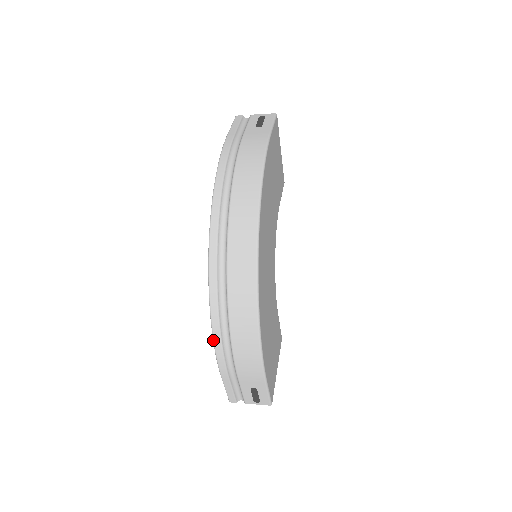
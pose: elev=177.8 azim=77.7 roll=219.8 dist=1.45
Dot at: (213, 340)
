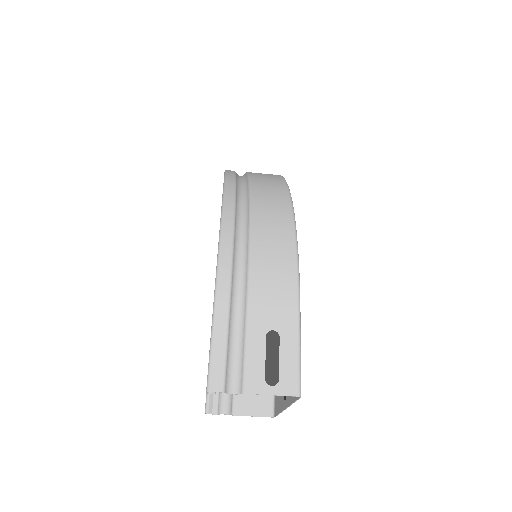
Dot at: (220, 226)
